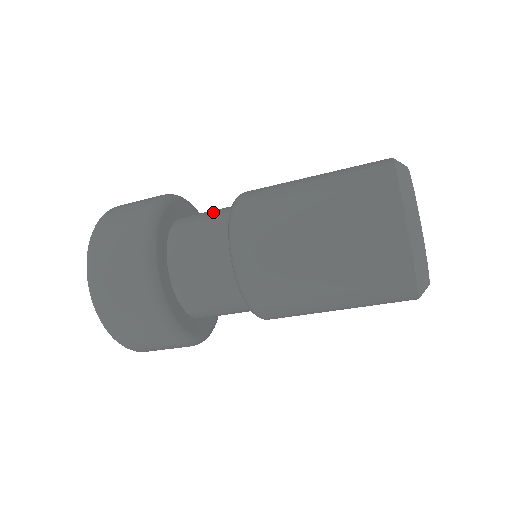
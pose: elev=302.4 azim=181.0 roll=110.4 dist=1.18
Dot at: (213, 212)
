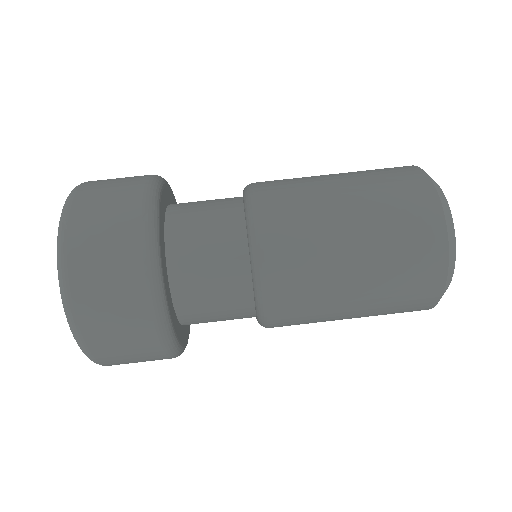
Dot at: (217, 199)
